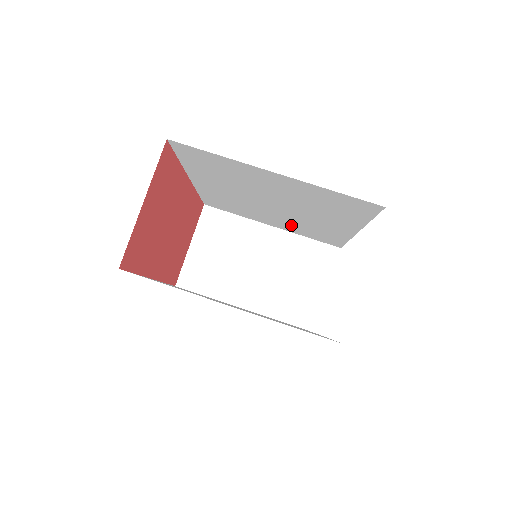
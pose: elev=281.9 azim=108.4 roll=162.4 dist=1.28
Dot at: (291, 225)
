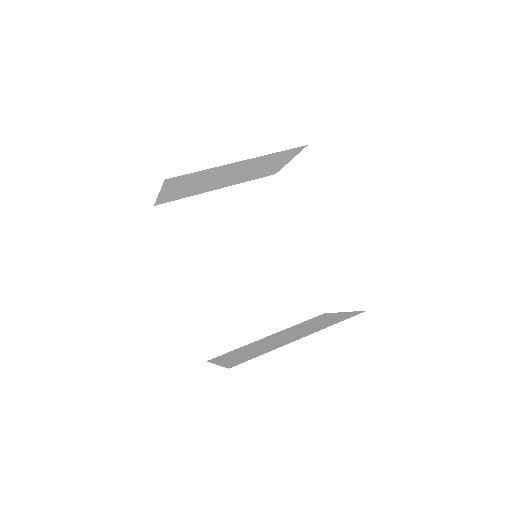
Dot at: (274, 303)
